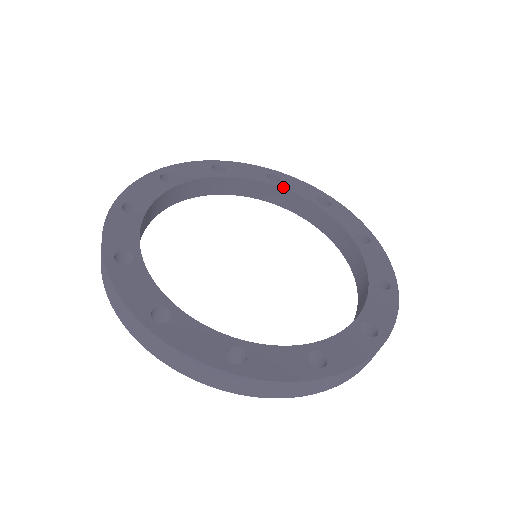
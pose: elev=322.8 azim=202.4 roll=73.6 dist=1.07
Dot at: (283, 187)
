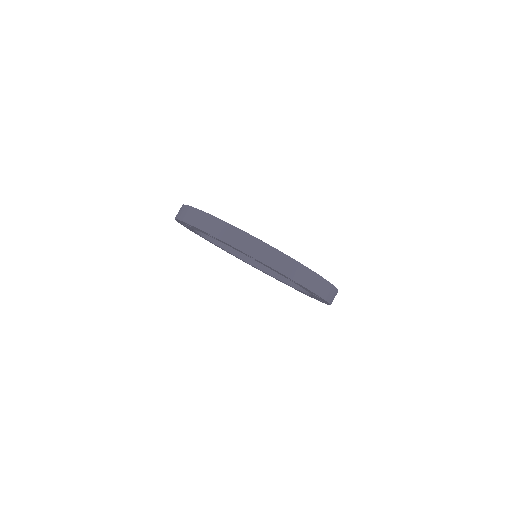
Dot at: occluded
